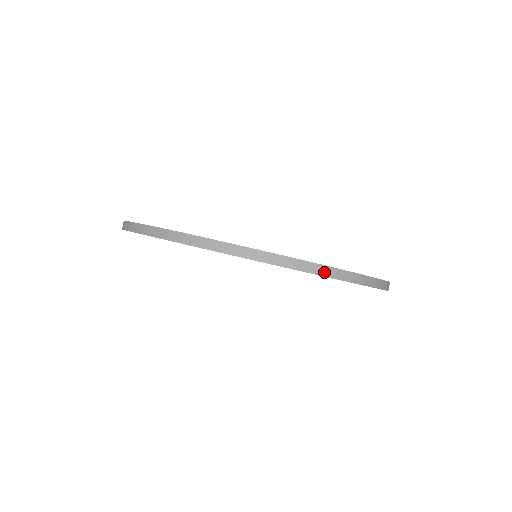
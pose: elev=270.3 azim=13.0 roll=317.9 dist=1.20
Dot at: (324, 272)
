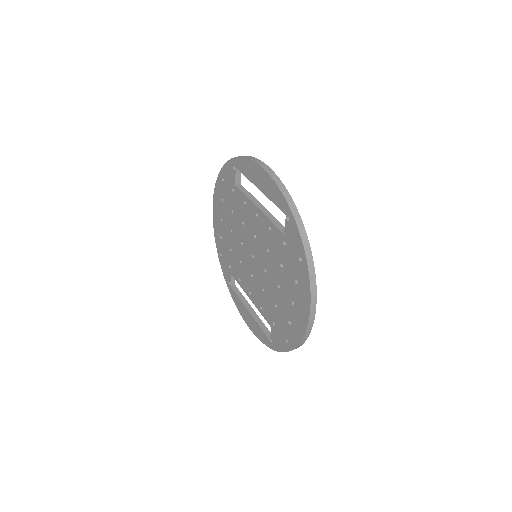
Dot at: (312, 277)
